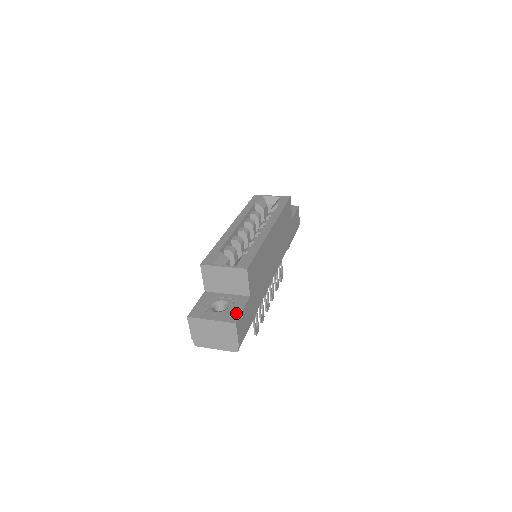
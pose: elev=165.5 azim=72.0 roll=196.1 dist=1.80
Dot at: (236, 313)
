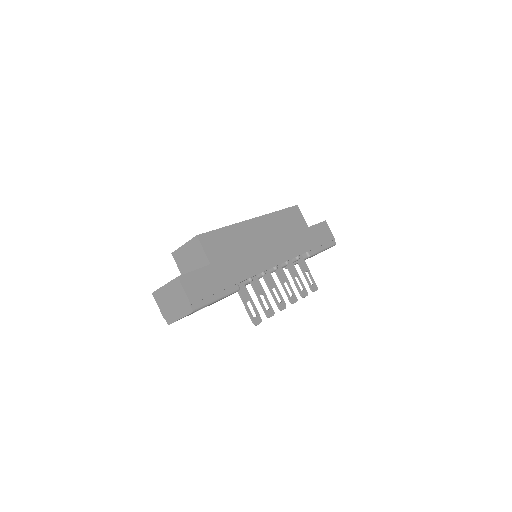
Dot at: occluded
